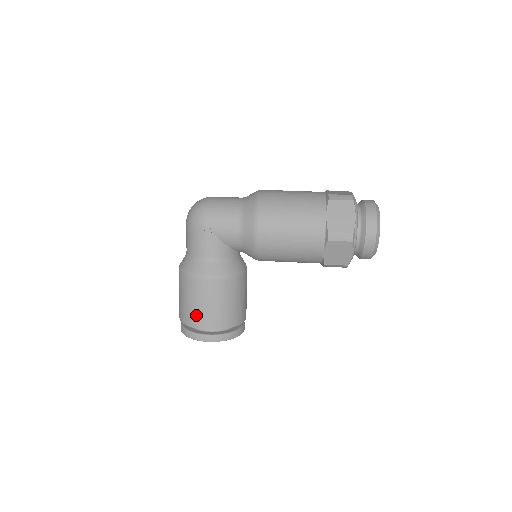
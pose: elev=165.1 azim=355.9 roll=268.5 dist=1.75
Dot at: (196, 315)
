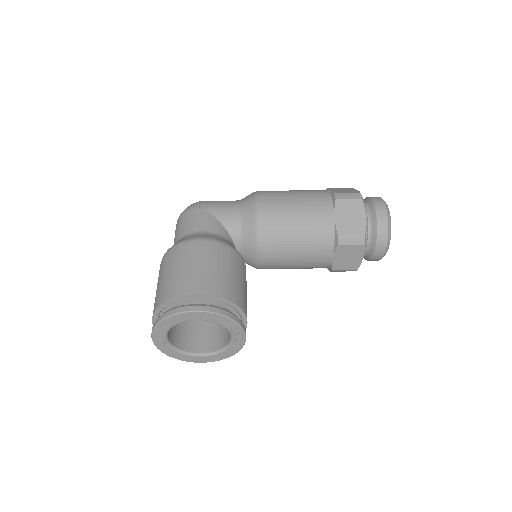
Dot at: (181, 280)
